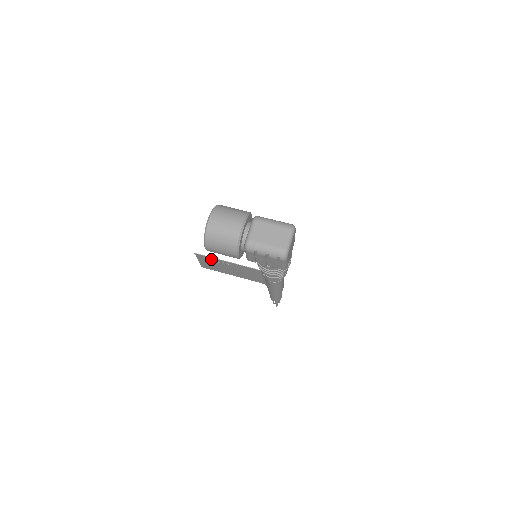
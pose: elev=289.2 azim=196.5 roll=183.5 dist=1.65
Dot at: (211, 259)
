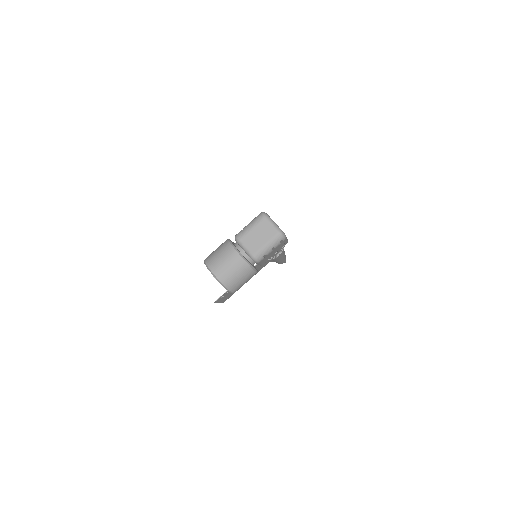
Dot at: (227, 292)
